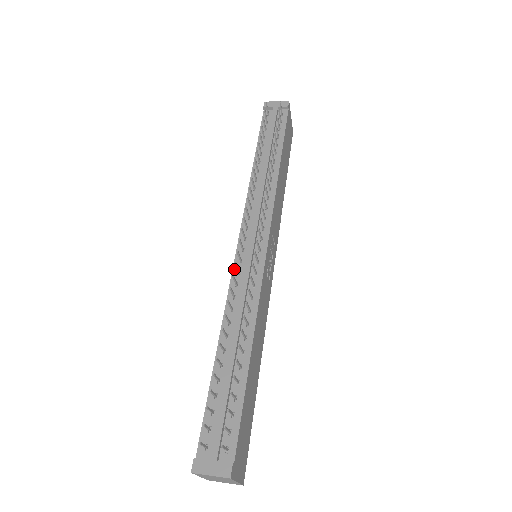
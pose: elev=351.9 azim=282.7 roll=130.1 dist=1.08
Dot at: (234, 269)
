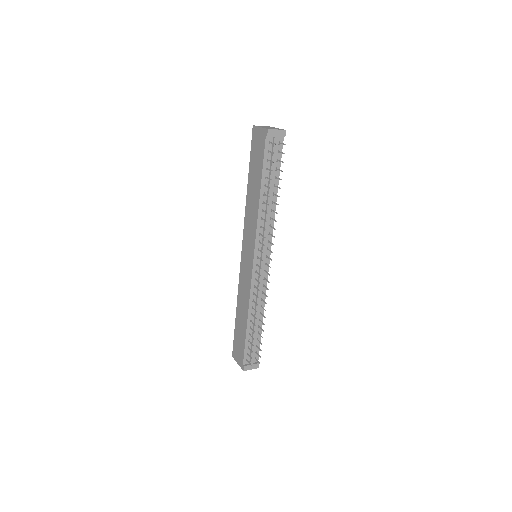
Dot at: (253, 277)
